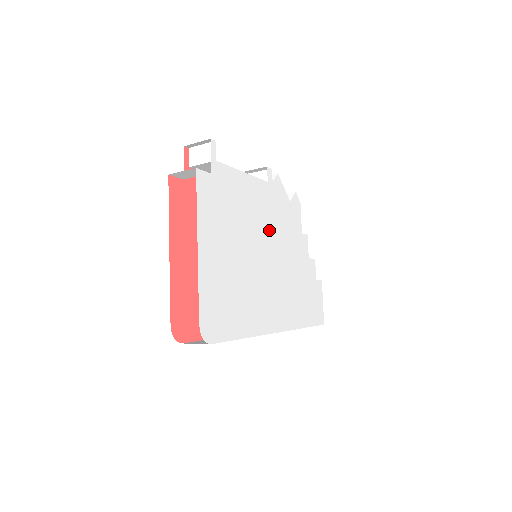
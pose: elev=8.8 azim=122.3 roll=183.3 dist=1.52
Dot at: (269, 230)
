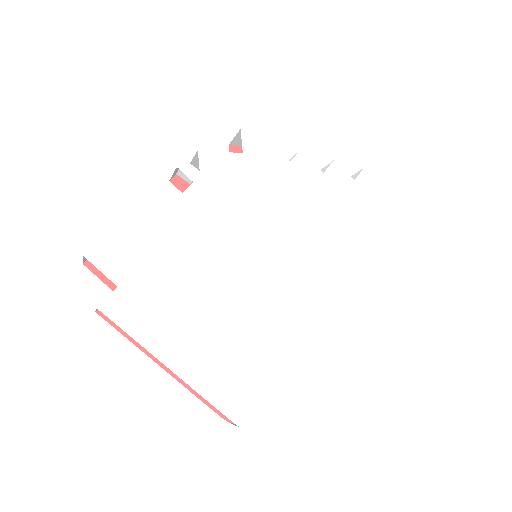
Dot at: (241, 228)
